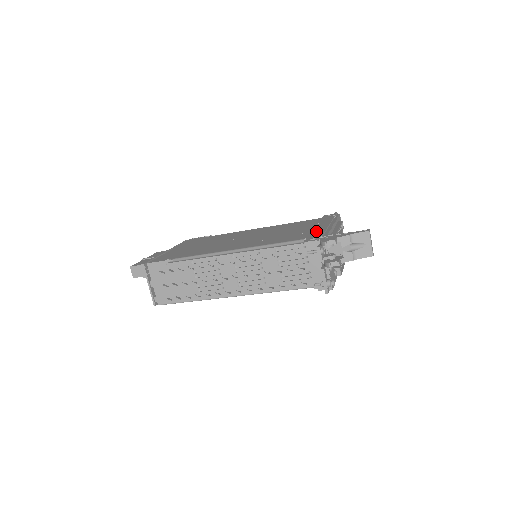
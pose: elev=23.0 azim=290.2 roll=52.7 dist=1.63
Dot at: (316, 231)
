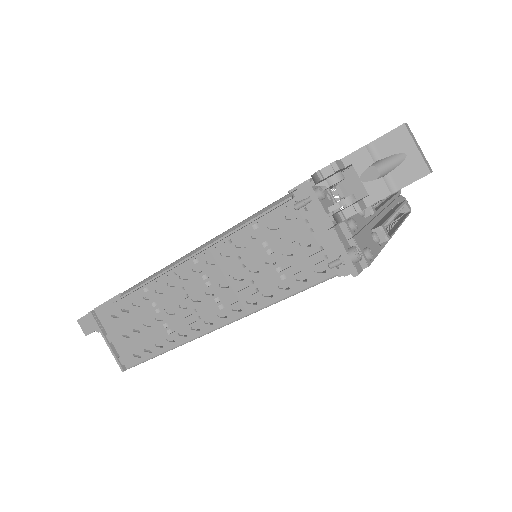
Dot at: occluded
